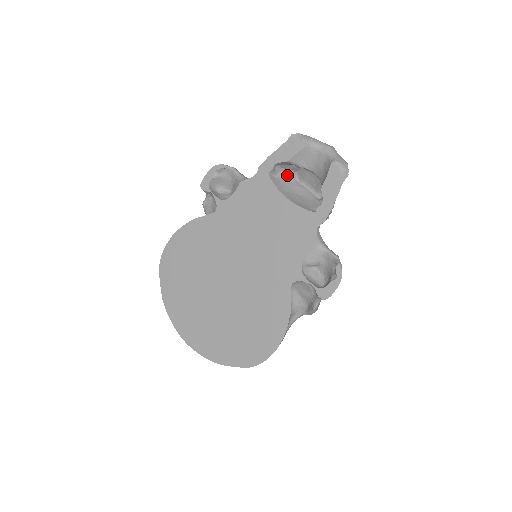
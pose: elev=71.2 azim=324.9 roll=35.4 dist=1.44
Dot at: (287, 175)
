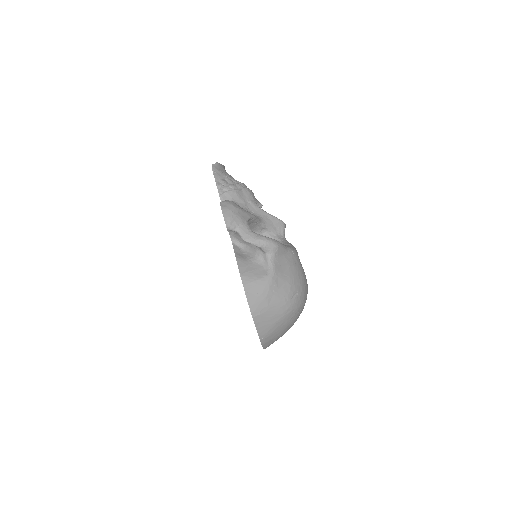
Dot at: occluded
